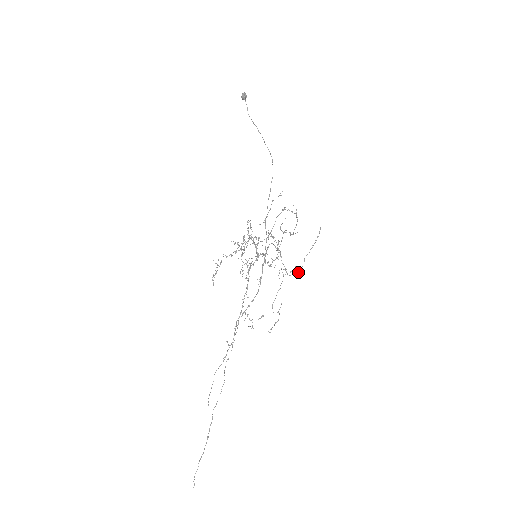
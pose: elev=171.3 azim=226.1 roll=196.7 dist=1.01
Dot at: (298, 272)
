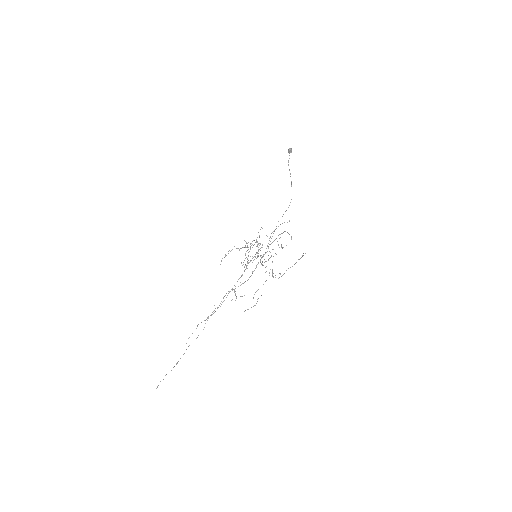
Dot at: occluded
